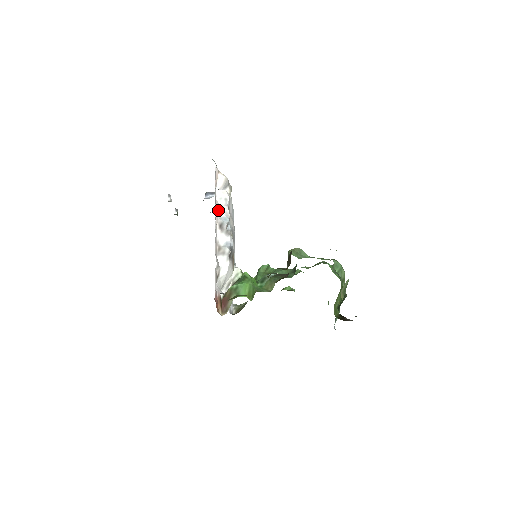
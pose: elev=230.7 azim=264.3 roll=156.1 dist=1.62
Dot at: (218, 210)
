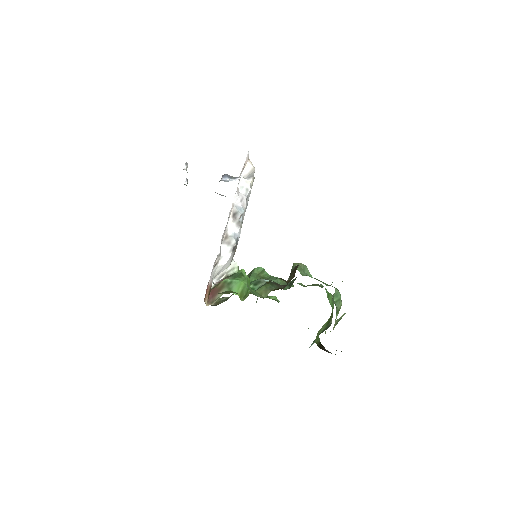
Dot at: (237, 198)
